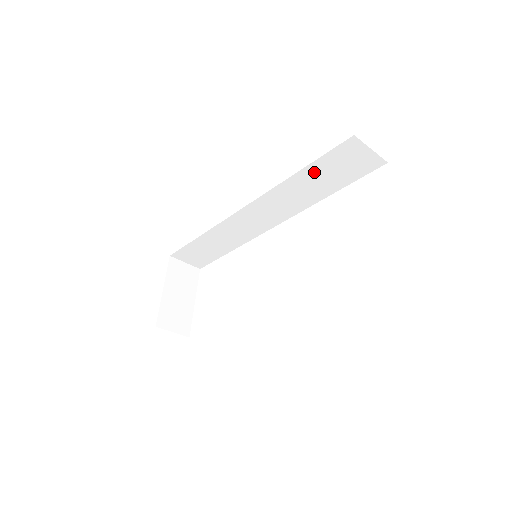
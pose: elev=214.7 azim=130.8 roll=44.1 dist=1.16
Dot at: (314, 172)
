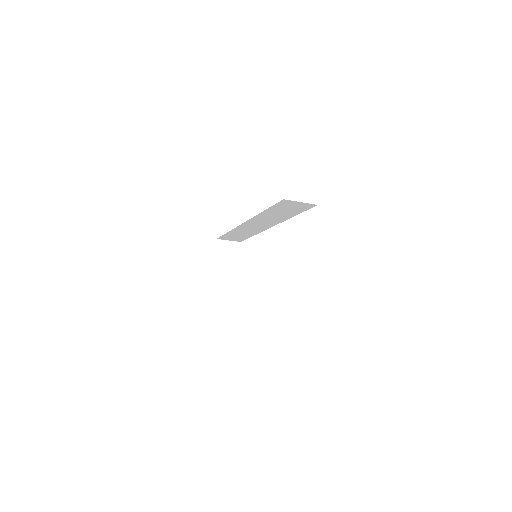
Dot at: (274, 210)
